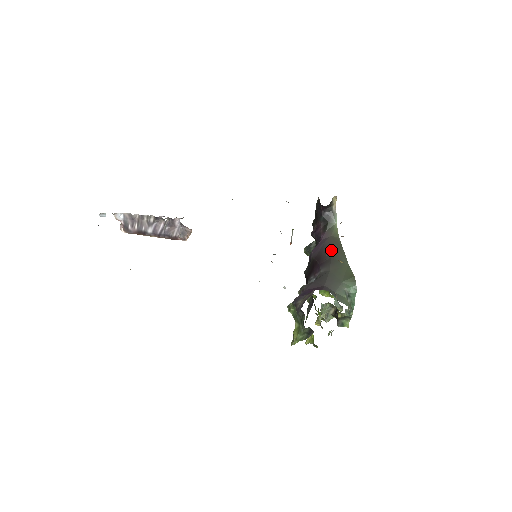
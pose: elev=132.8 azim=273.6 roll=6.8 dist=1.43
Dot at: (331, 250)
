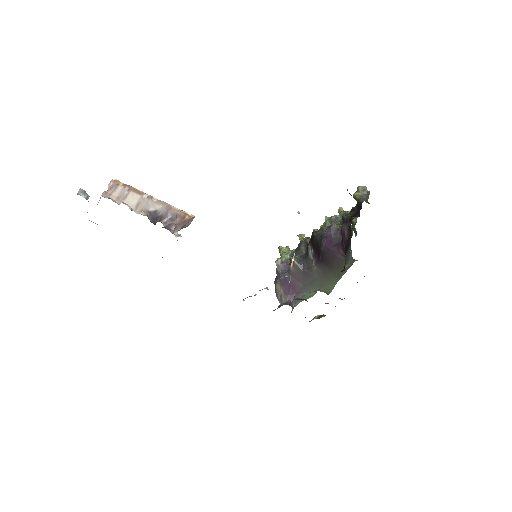
Dot at: (335, 266)
